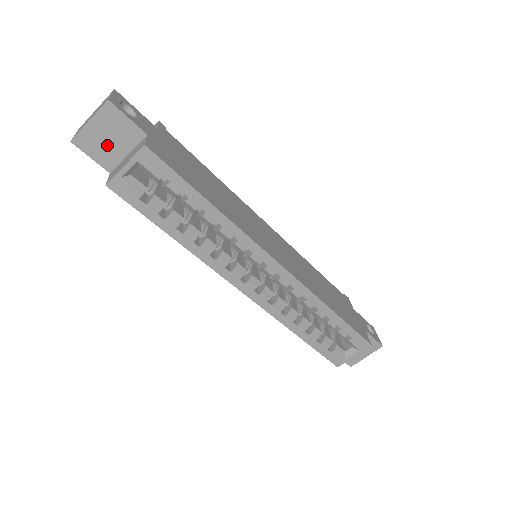
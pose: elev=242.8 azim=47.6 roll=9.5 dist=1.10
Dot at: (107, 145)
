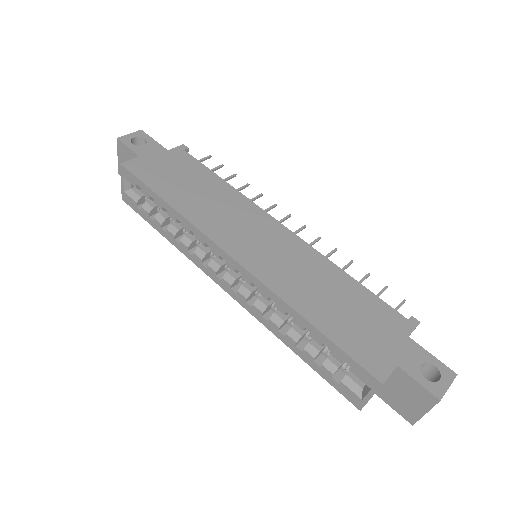
Dot at: occluded
